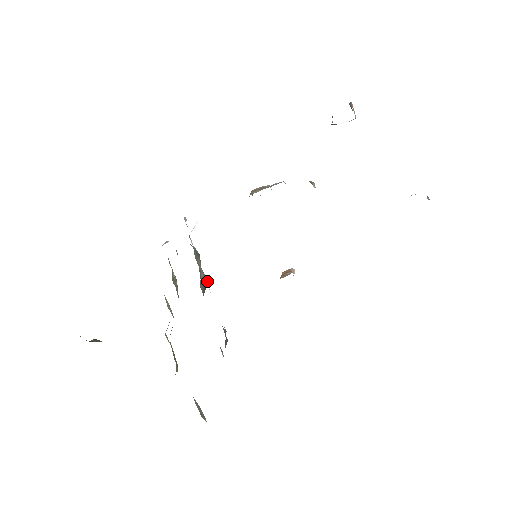
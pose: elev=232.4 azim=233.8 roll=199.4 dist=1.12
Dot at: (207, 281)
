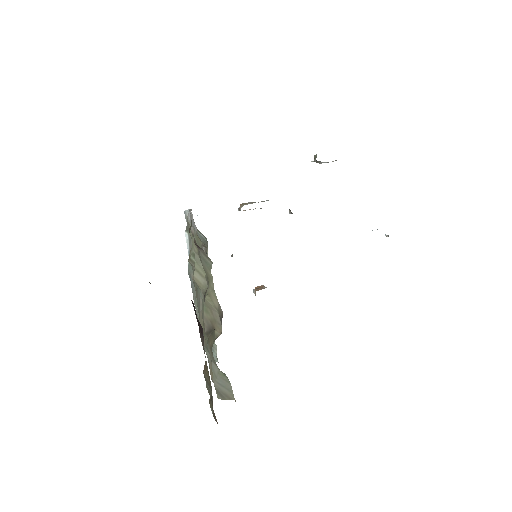
Dot at: occluded
